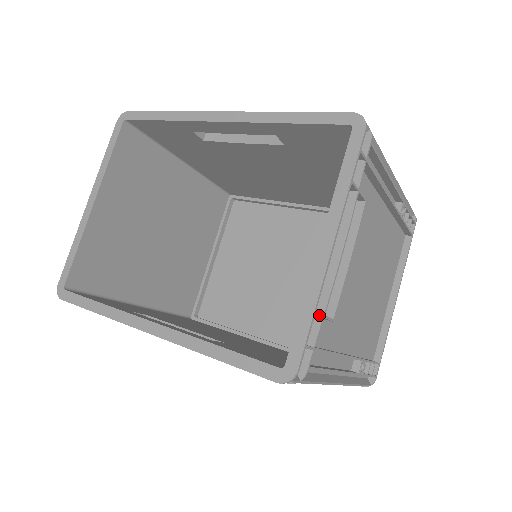
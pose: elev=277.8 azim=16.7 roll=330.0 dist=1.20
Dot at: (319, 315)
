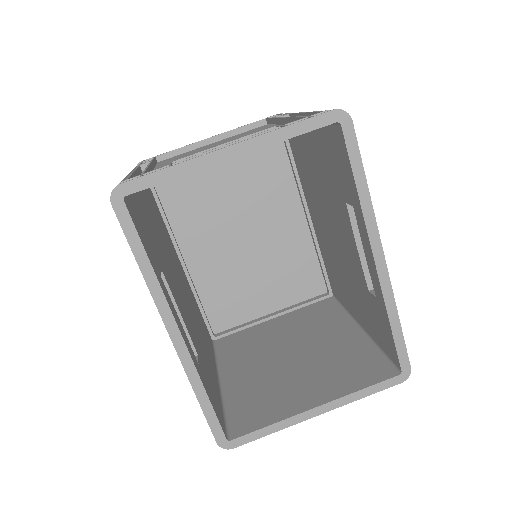
Dot at: occluded
